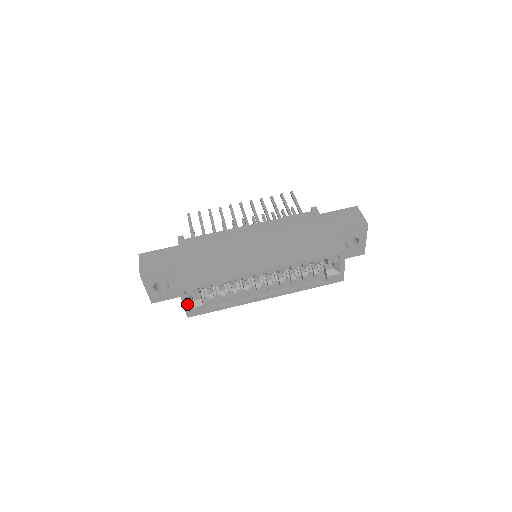
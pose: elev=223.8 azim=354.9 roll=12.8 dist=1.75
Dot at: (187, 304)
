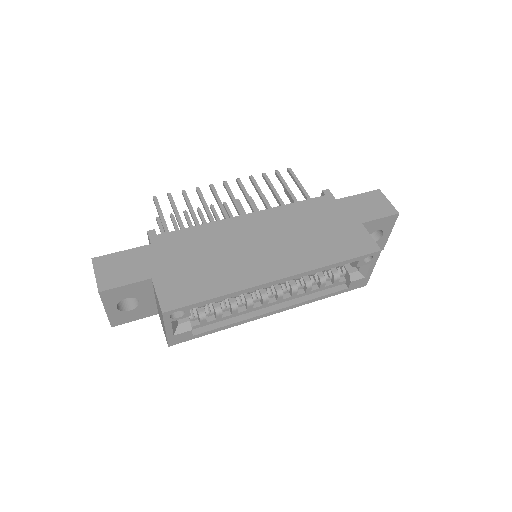
Dot at: (171, 330)
